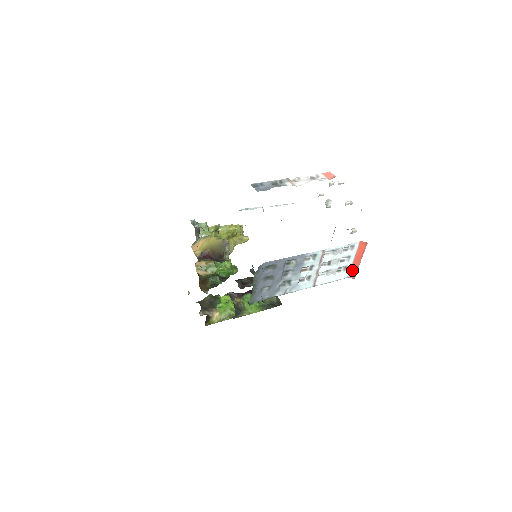
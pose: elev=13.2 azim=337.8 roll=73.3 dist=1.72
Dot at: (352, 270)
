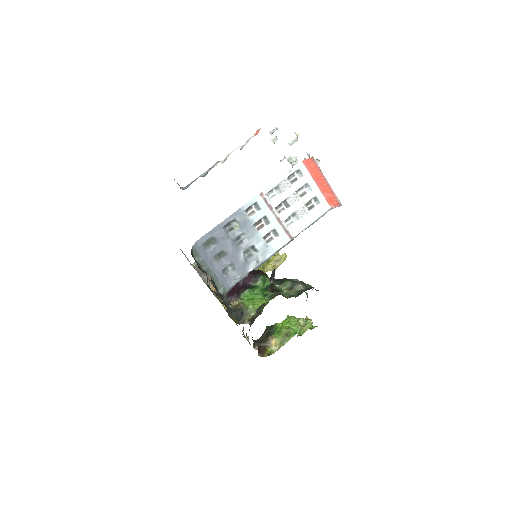
Dot at: (328, 198)
